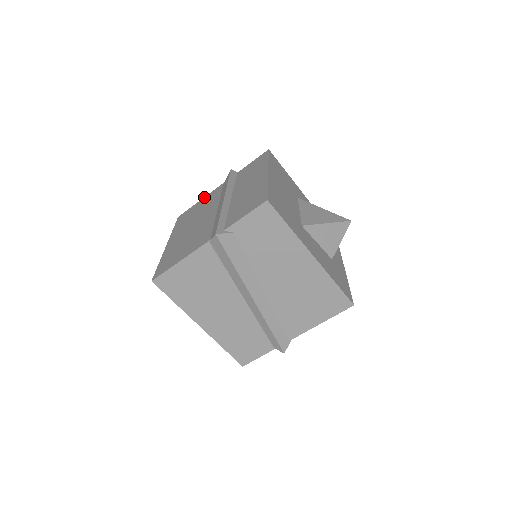
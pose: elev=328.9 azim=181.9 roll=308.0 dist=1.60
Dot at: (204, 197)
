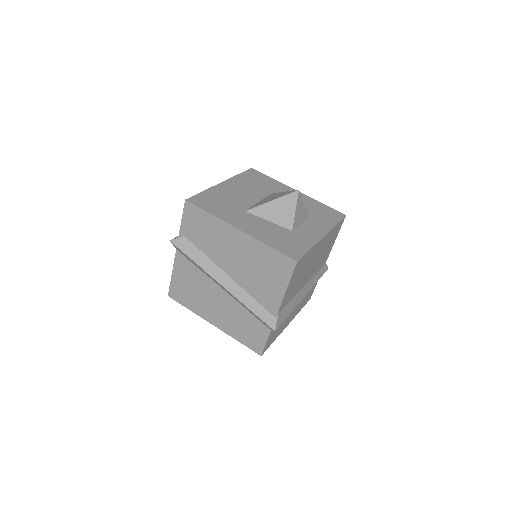
Dot at: occluded
